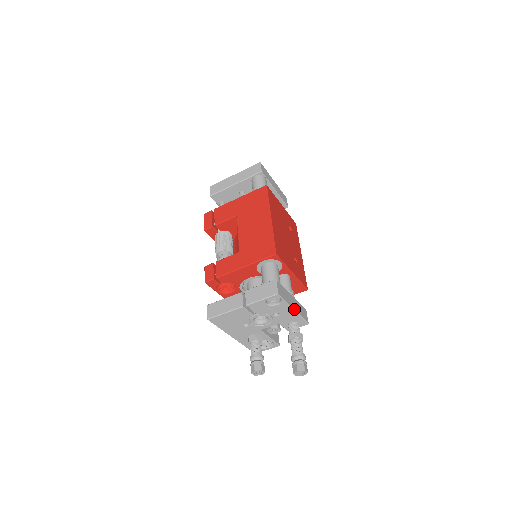
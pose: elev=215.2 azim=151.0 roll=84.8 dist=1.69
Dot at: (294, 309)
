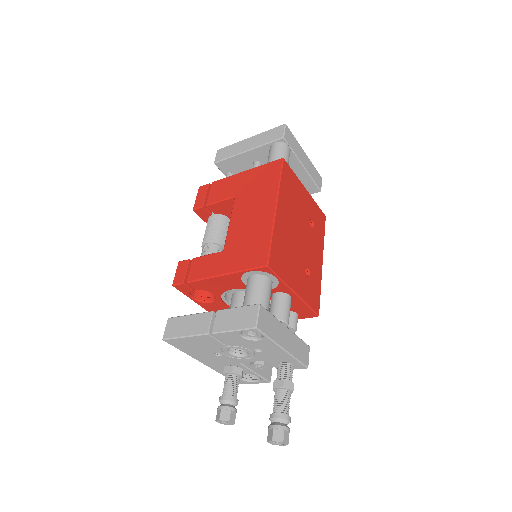
Dot at: (284, 348)
